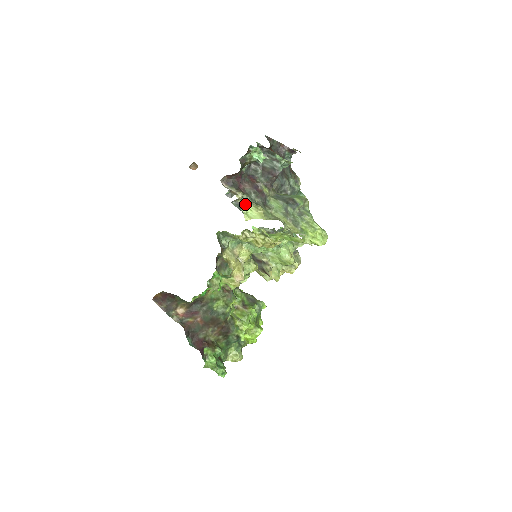
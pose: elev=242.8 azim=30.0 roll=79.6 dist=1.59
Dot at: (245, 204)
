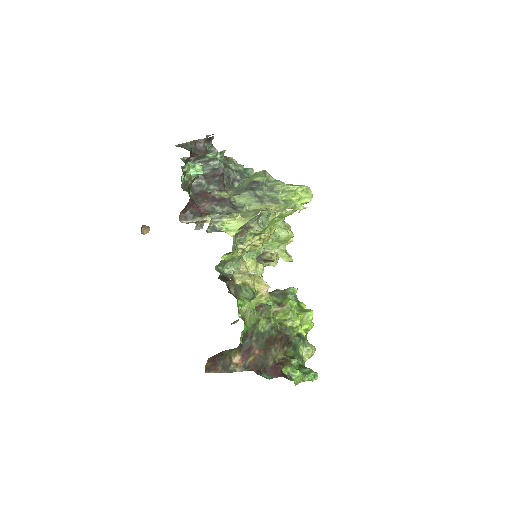
Dot at: (219, 223)
